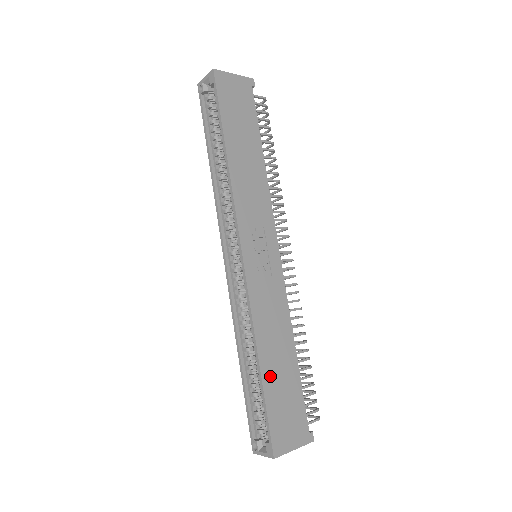
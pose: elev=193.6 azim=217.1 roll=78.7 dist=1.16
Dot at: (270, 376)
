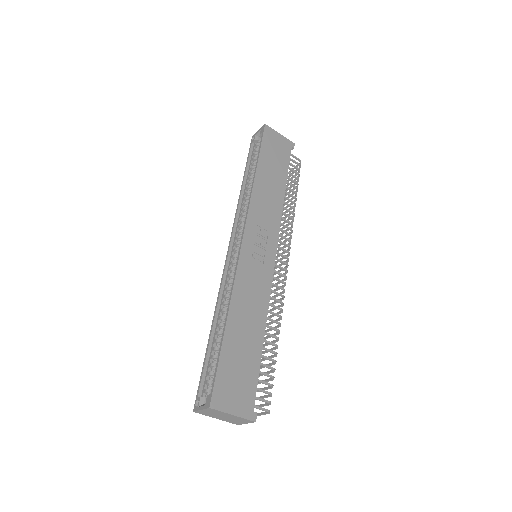
Dot at: (233, 338)
